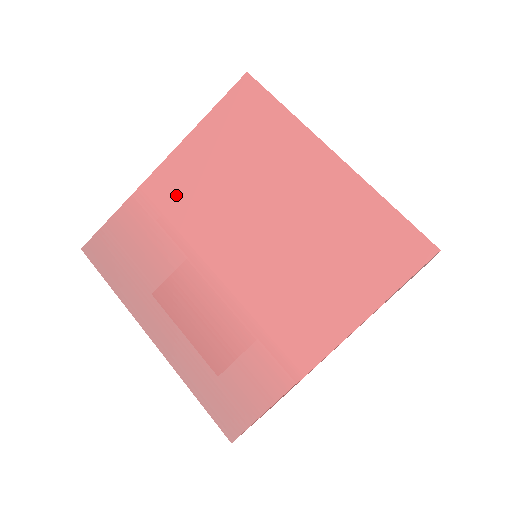
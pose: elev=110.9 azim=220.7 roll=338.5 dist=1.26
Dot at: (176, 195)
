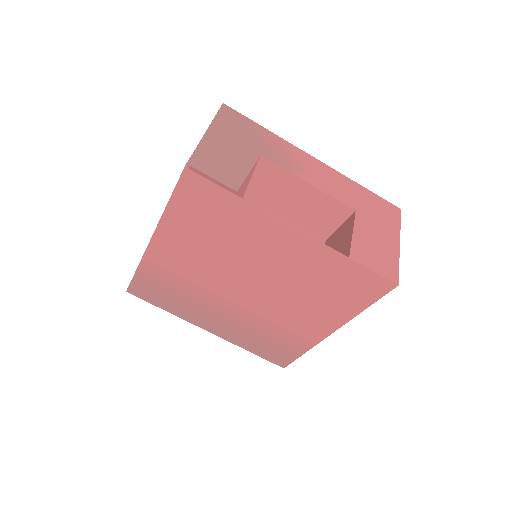
Dot at: (176, 260)
